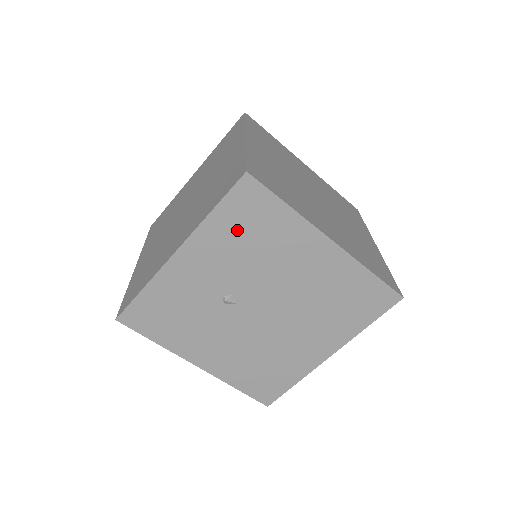
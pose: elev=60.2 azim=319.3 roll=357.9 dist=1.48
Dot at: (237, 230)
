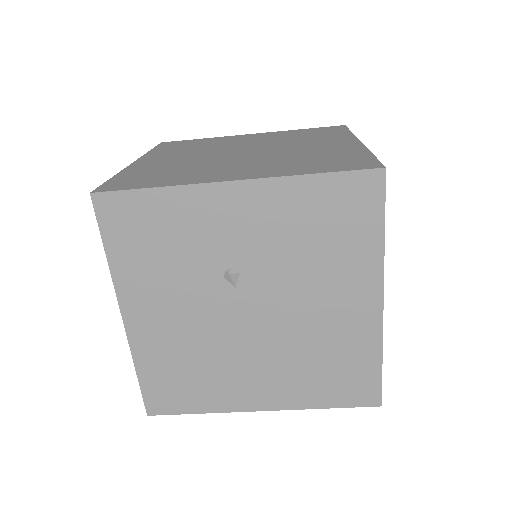
Dot at: (316, 215)
